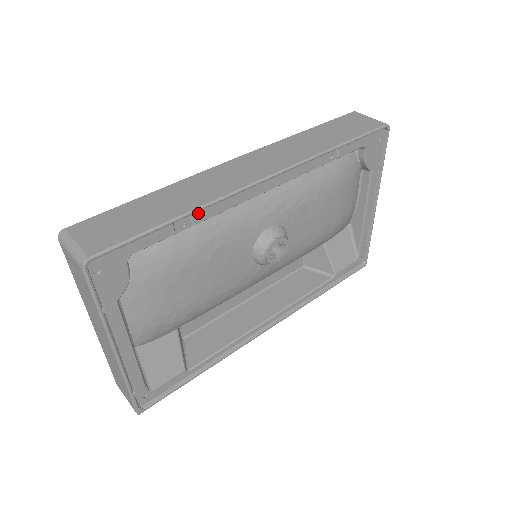
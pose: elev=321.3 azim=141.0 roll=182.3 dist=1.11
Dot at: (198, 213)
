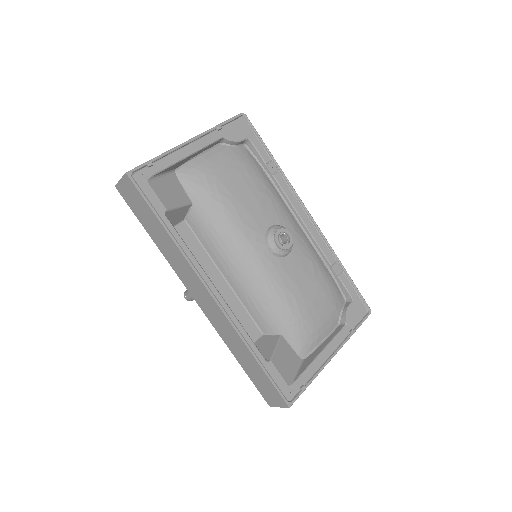
Dot at: (280, 175)
